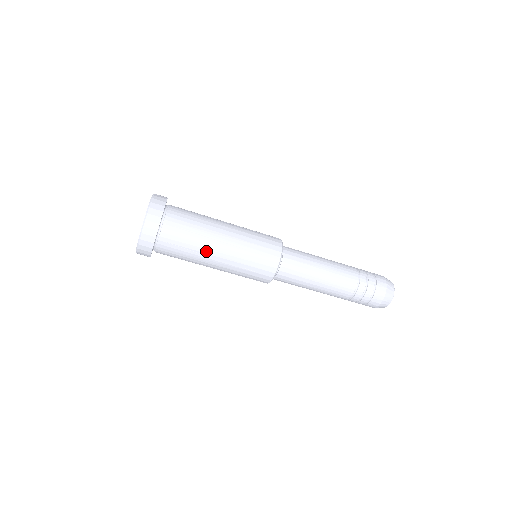
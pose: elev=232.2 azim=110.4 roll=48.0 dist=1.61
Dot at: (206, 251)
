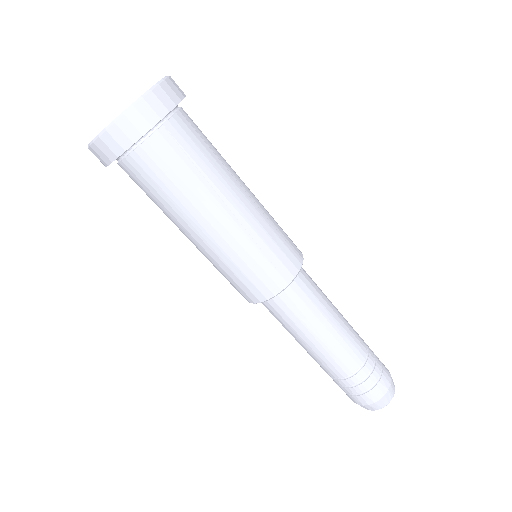
Dot at: (222, 188)
